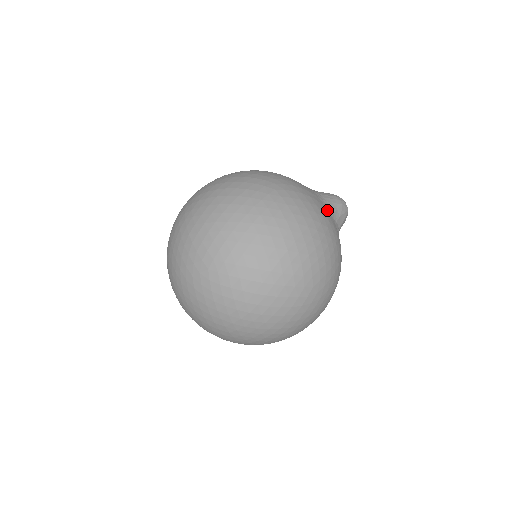
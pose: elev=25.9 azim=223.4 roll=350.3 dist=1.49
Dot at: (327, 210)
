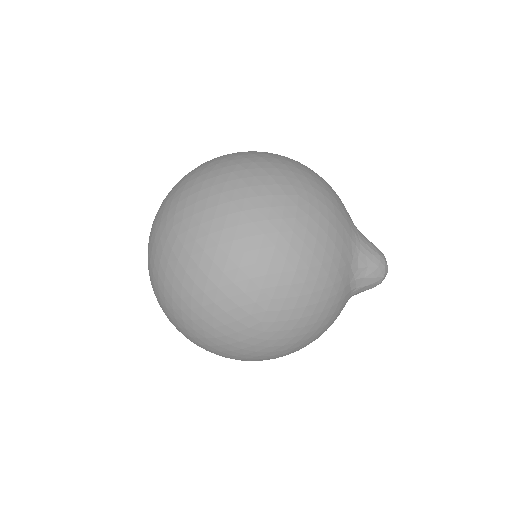
Dot at: (350, 259)
